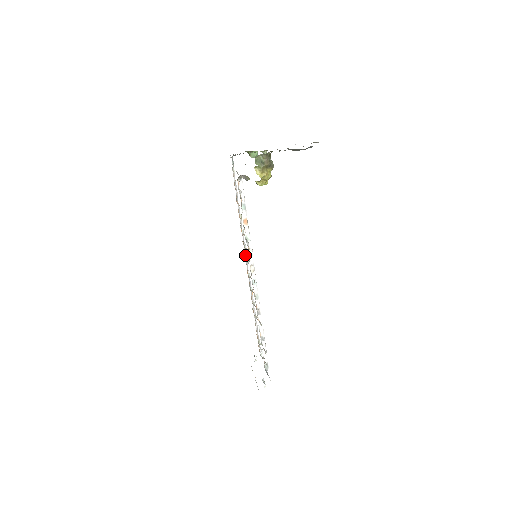
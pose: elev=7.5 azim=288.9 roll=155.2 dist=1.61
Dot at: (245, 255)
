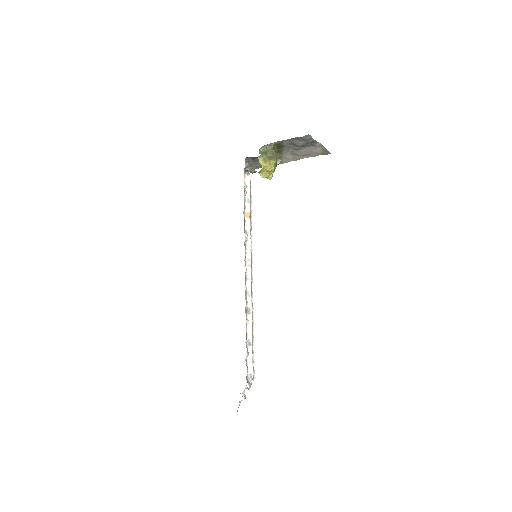
Dot at: occluded
